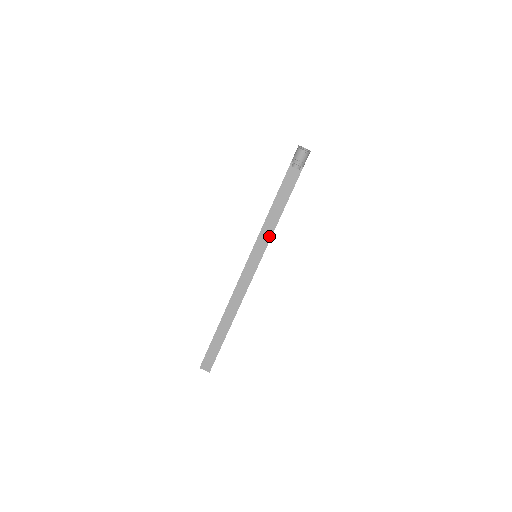
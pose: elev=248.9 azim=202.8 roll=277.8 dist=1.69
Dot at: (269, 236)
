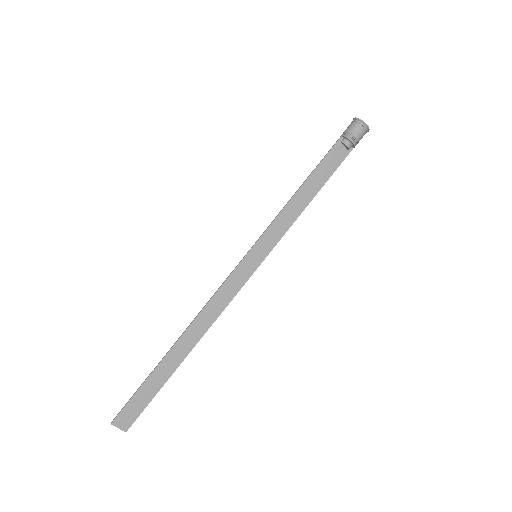
Dot at: (283, 231)
